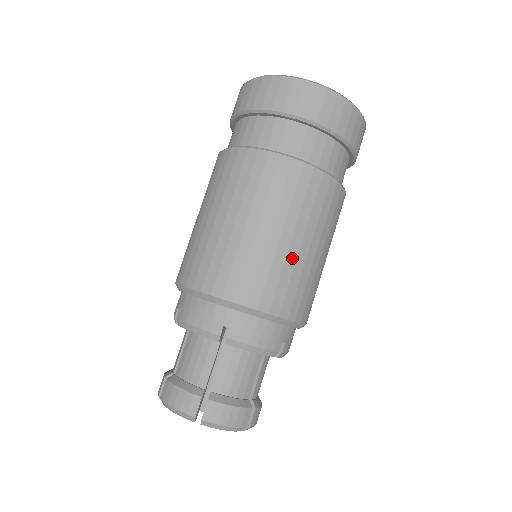
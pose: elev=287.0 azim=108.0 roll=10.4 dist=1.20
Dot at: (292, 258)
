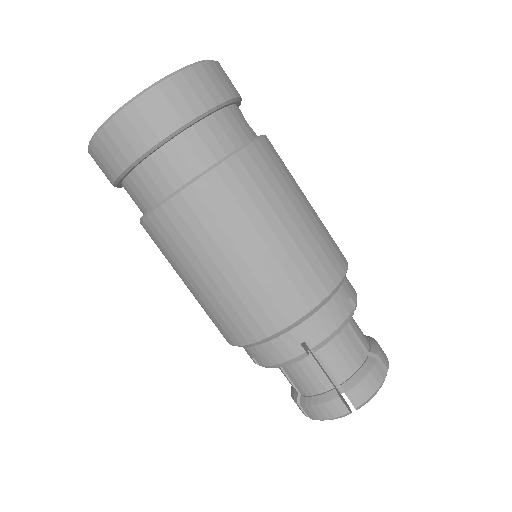
Dot at: (291, 246)
